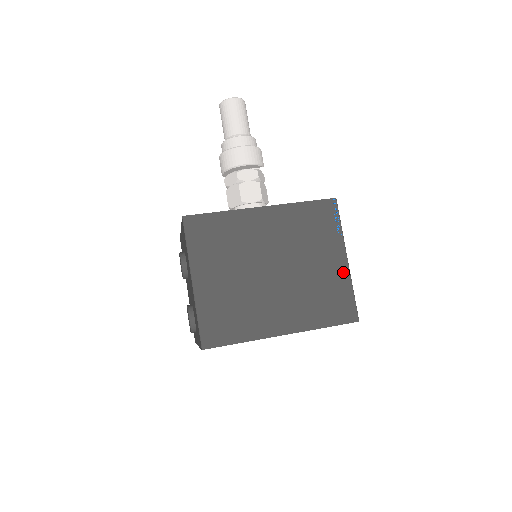
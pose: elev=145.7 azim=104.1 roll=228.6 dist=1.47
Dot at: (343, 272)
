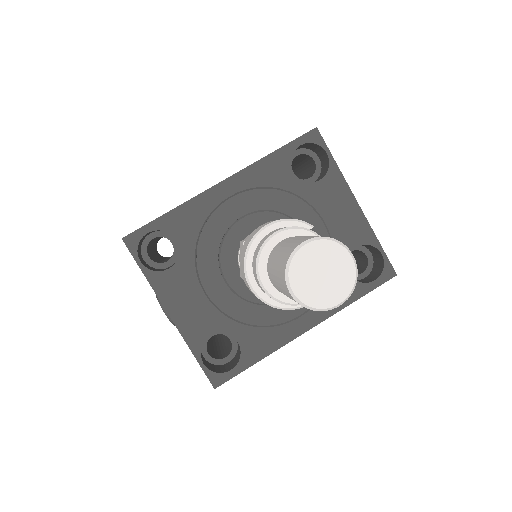
Dot at: occluded
